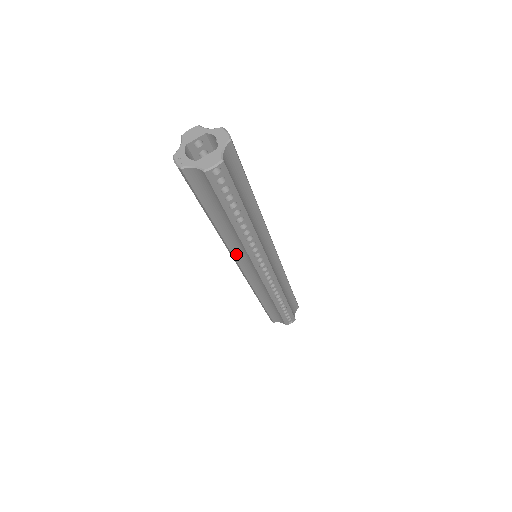
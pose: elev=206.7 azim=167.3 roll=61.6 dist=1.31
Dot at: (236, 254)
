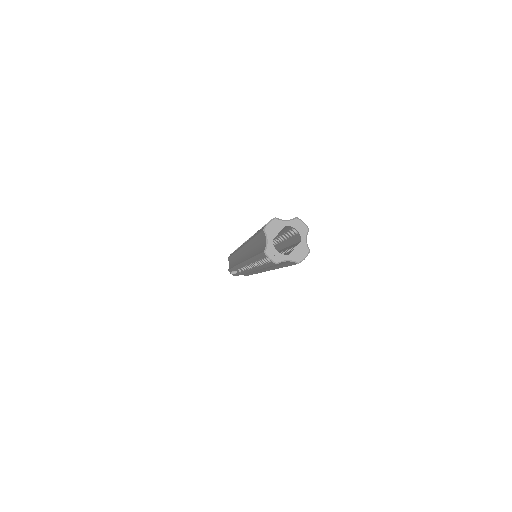
Dot at: occluded
